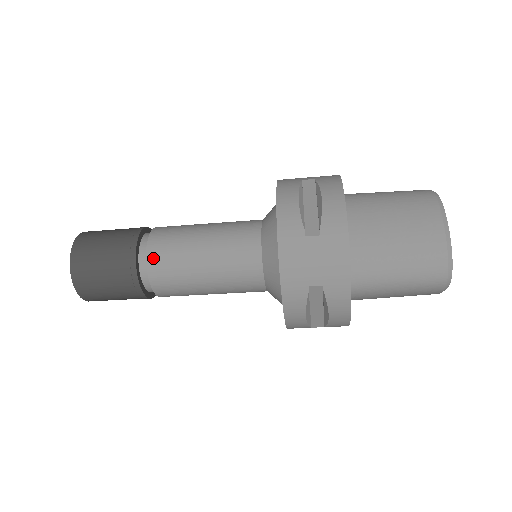
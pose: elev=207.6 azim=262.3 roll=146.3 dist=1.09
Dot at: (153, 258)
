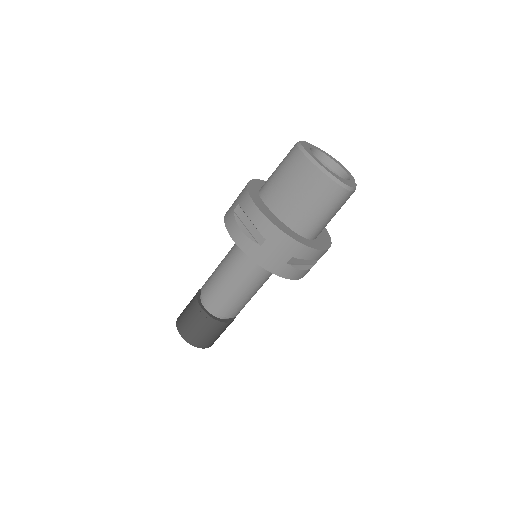
Dot at: (215, 308)
